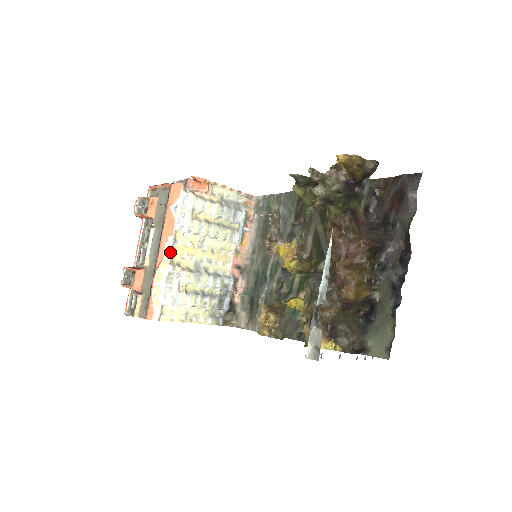
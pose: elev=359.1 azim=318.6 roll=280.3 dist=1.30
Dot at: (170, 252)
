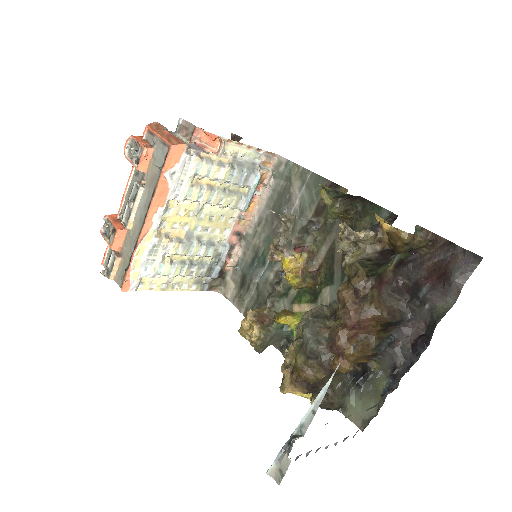
Dot at: (158, 224)
